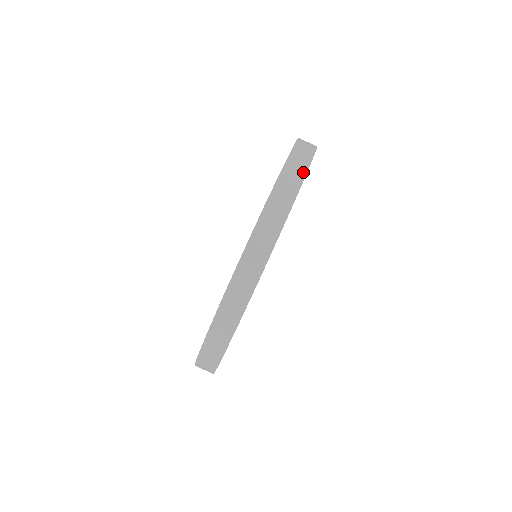
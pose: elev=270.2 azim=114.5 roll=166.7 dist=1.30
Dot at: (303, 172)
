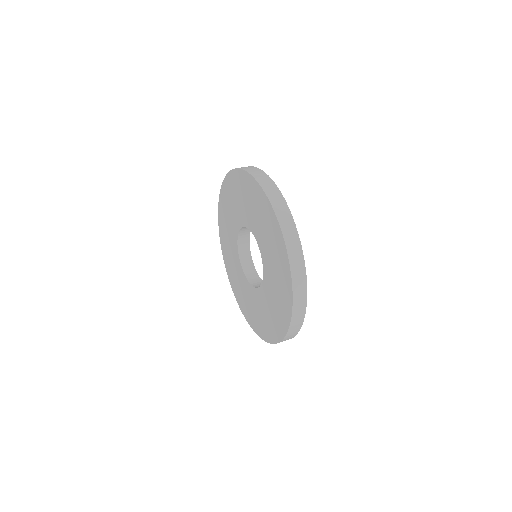
Dot at: occluded
